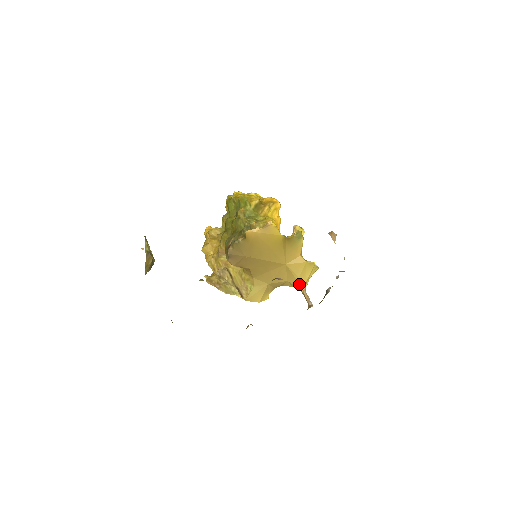
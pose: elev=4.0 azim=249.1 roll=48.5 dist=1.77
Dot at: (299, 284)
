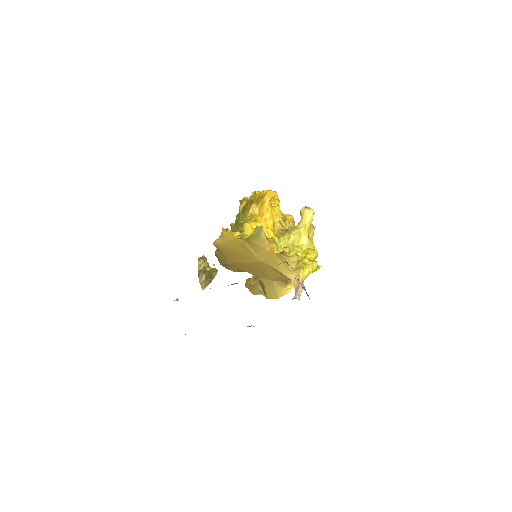
Dot at: (286, 277)
